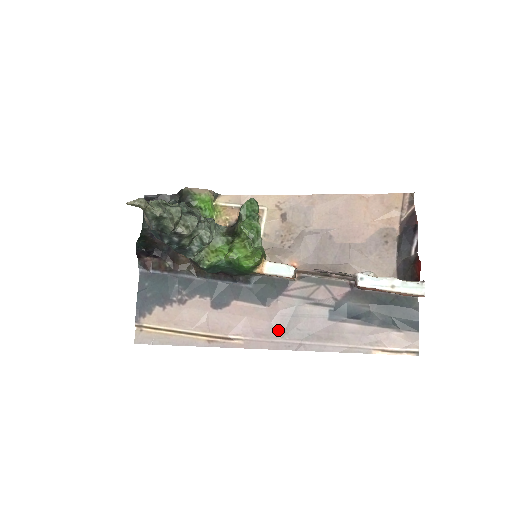
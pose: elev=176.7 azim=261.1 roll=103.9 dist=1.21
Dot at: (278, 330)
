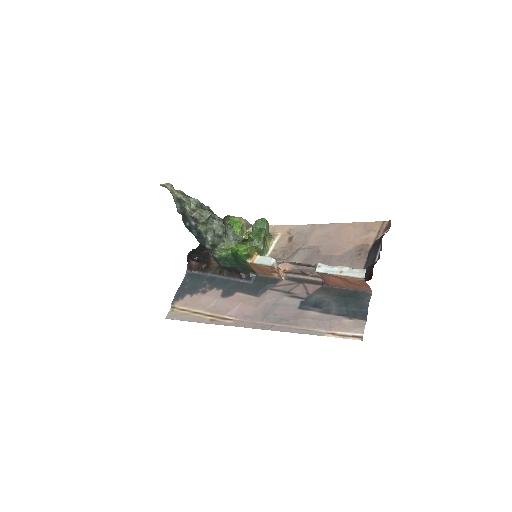
Dot at: (260, 314)
